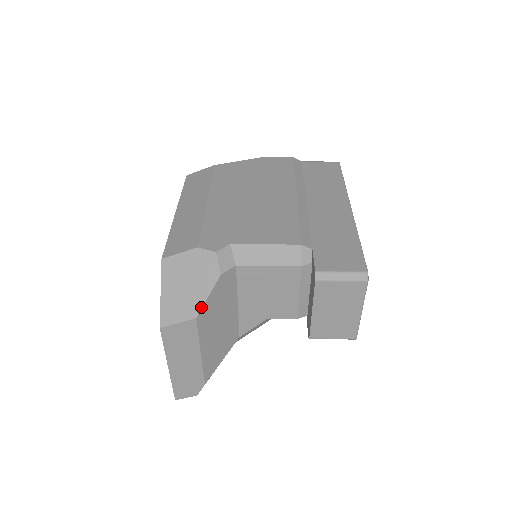
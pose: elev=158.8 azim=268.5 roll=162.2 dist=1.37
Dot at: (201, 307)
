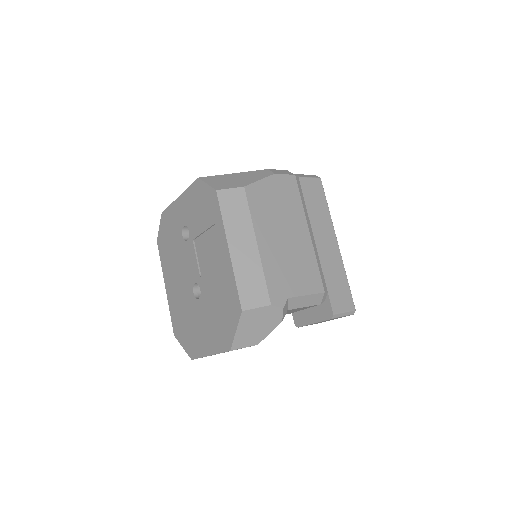
Dot at: (263, 339)
